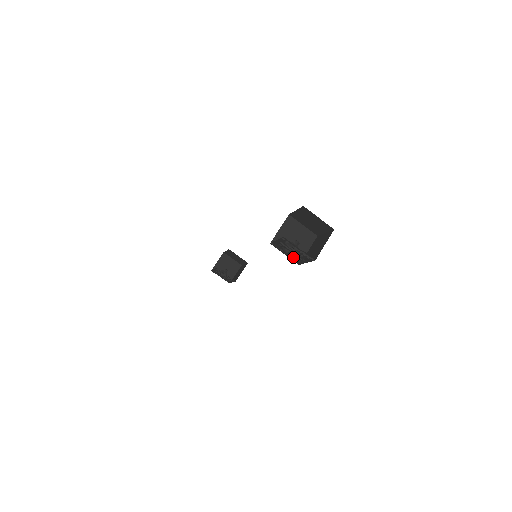
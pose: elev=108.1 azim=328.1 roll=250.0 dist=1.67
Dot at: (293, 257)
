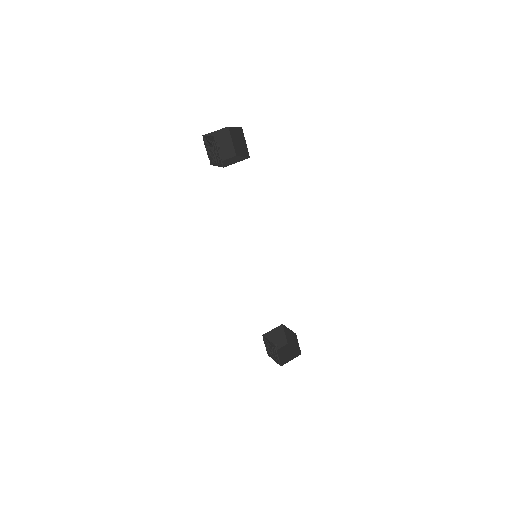
Dot at: occluded
